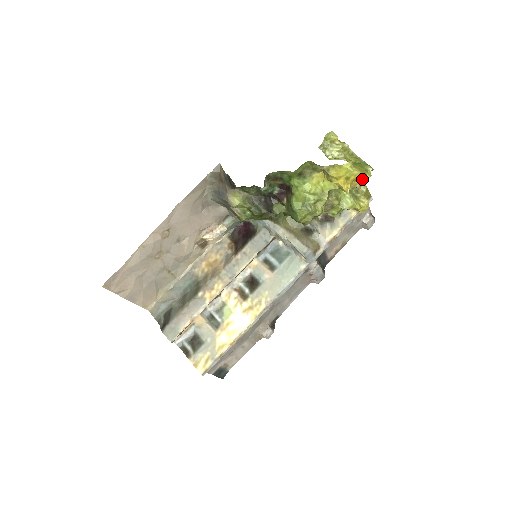
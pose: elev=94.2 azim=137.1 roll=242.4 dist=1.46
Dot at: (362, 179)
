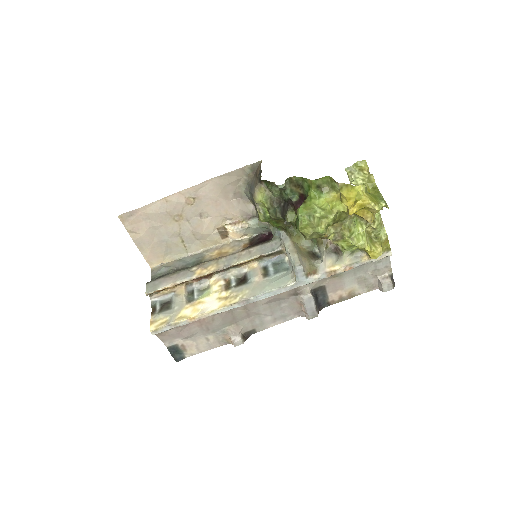
Dot at: (371, 210)
